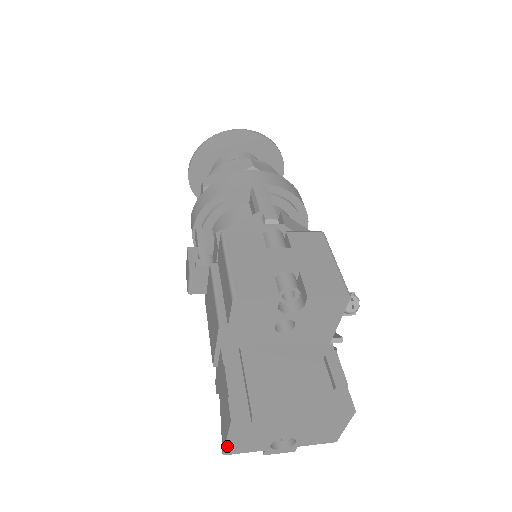
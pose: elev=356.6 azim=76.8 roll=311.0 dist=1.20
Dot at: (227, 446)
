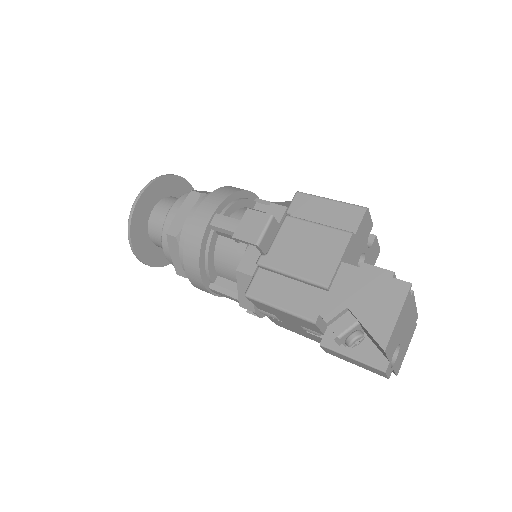
Dot at: (392, 333)
